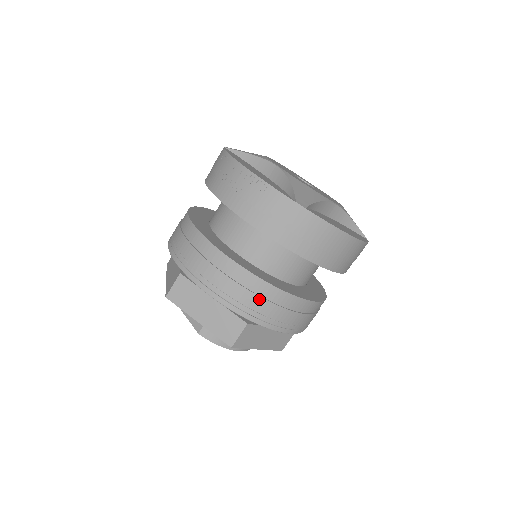
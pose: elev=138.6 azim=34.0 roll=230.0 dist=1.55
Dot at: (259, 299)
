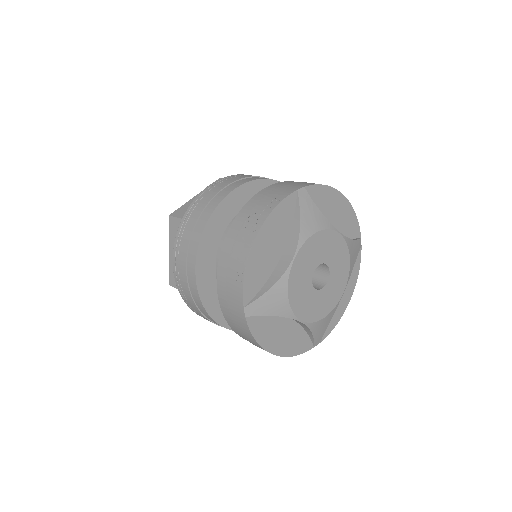
Dot at: (191, 298)
